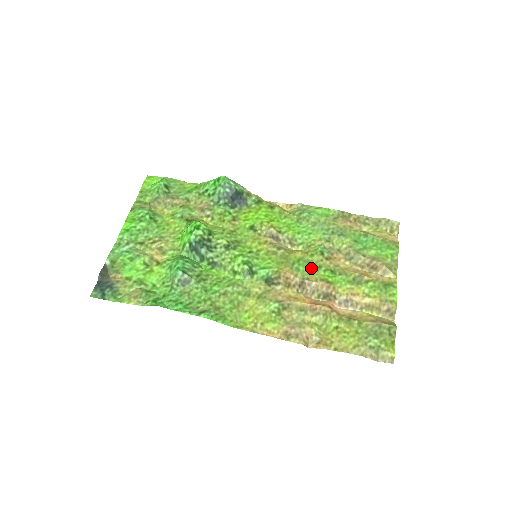
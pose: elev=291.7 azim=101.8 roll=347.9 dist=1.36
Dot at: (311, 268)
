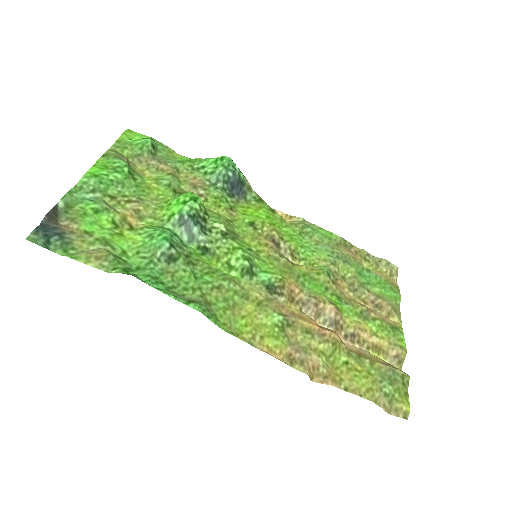
Dot at: (318, 287)
